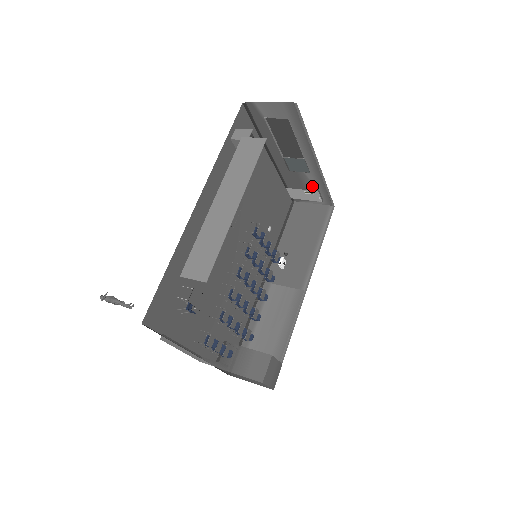
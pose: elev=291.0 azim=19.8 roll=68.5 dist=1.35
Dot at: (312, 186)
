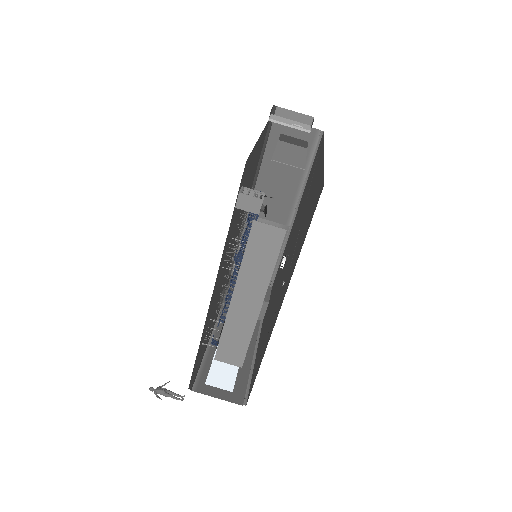
Dot at: occluded
